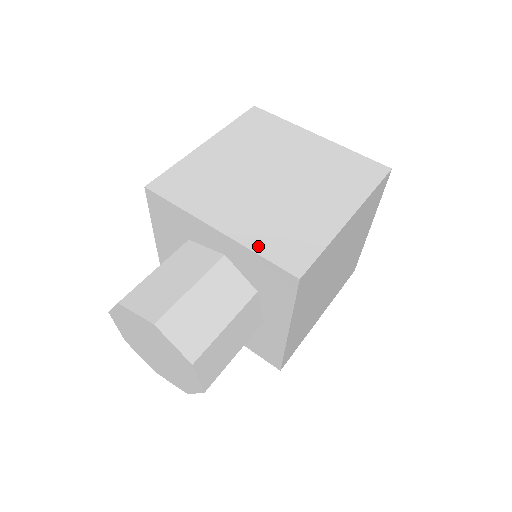
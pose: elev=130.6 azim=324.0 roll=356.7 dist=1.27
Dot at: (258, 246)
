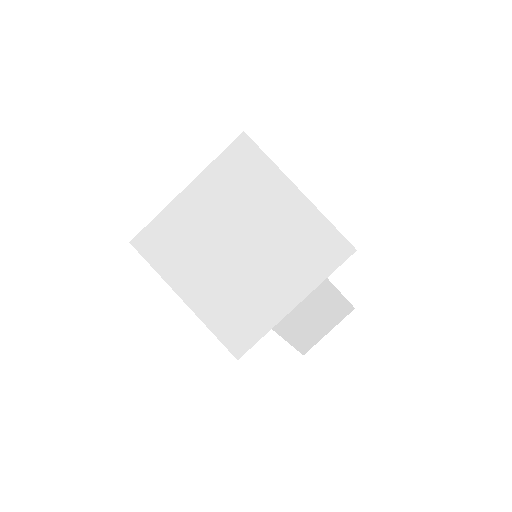
Dot at: (213, 163)
